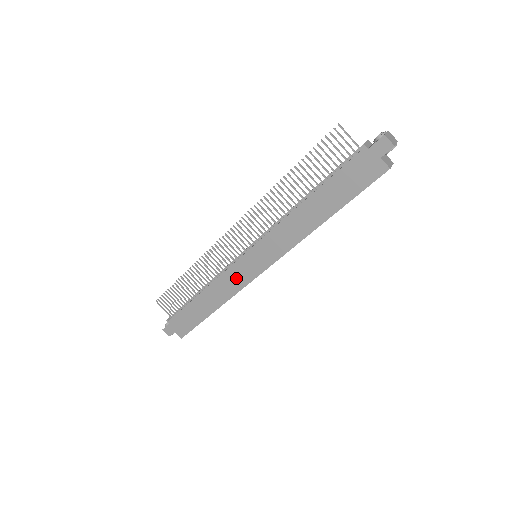
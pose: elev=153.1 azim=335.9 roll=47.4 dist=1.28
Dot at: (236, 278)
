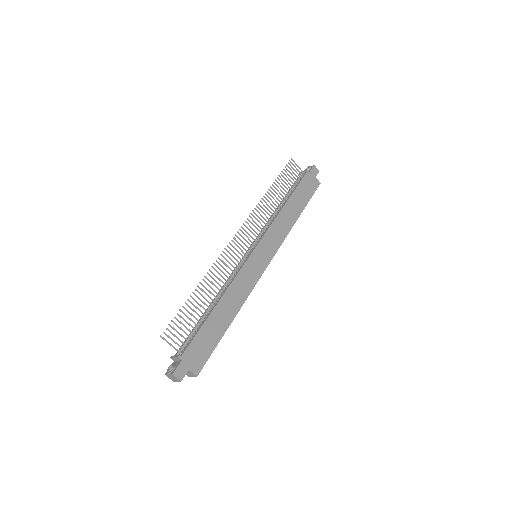
Dot at: (249, 276)
